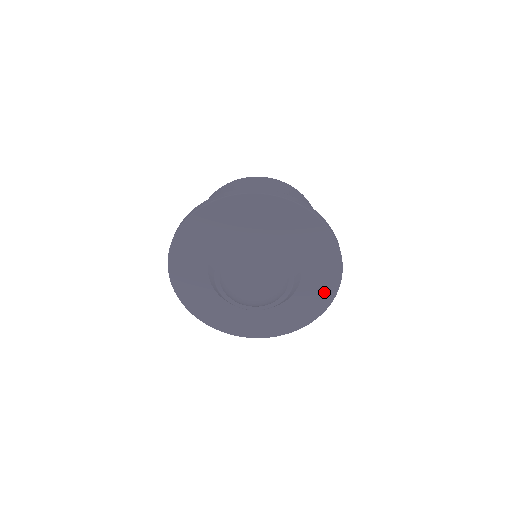
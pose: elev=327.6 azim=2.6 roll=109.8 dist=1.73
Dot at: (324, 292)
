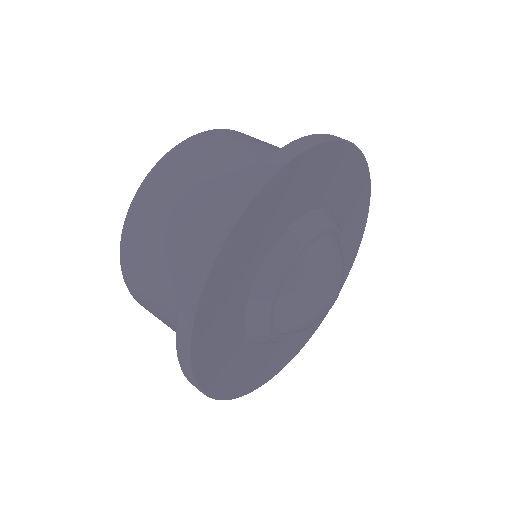
Dot at: (351, 252)
